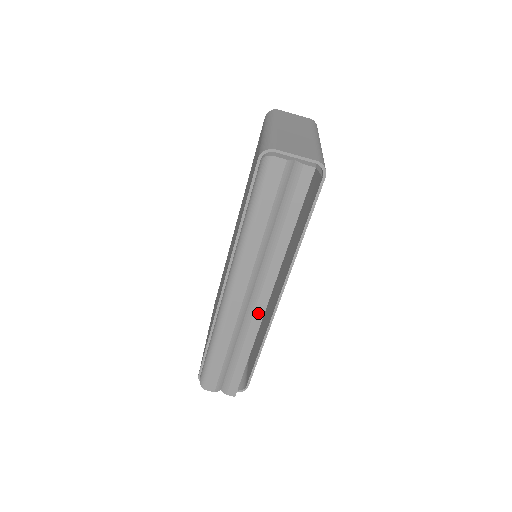
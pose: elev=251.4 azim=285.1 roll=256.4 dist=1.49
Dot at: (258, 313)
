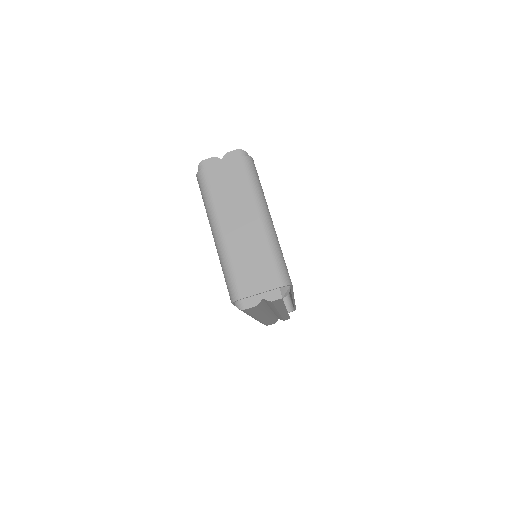
Dot at: occluded
